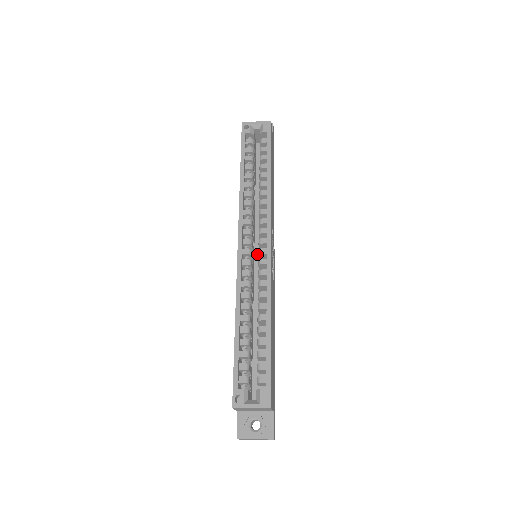
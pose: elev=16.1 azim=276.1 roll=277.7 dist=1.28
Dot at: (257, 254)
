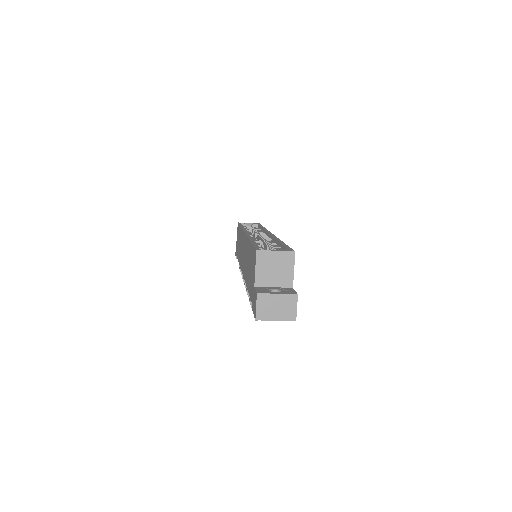
Dot at: occluded
